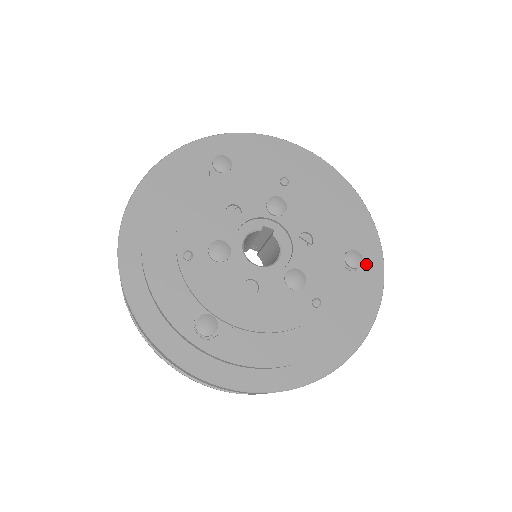
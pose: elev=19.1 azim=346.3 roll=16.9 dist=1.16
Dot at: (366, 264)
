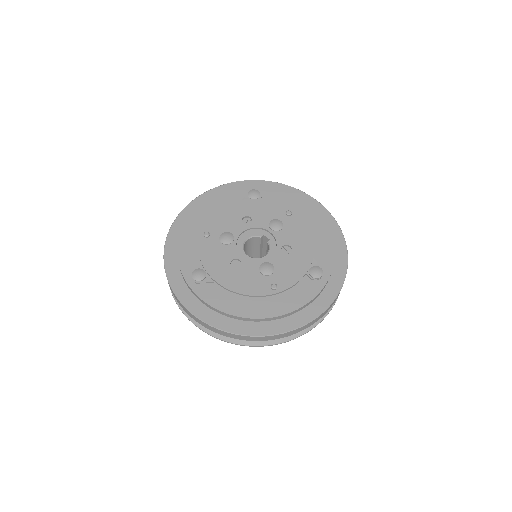
Dot at: (325, 279)
